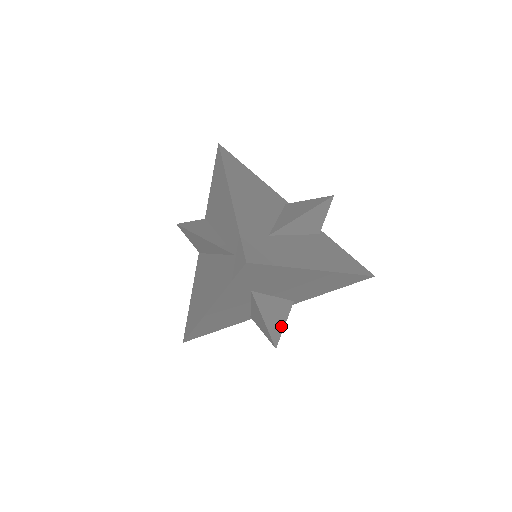
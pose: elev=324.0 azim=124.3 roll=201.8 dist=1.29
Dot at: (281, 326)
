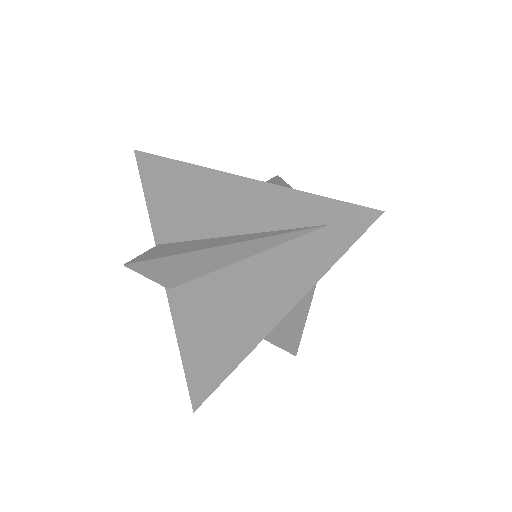
Dot at: occluded
